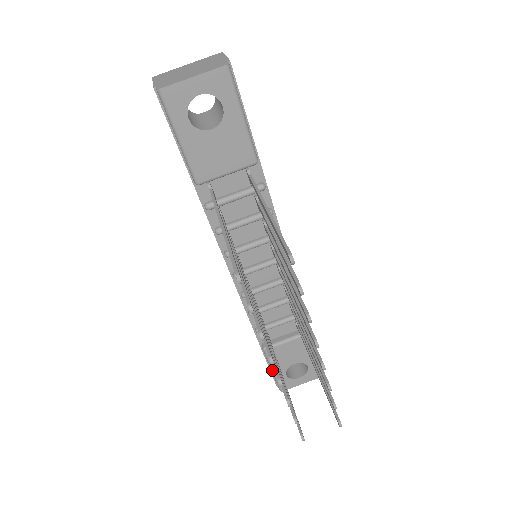
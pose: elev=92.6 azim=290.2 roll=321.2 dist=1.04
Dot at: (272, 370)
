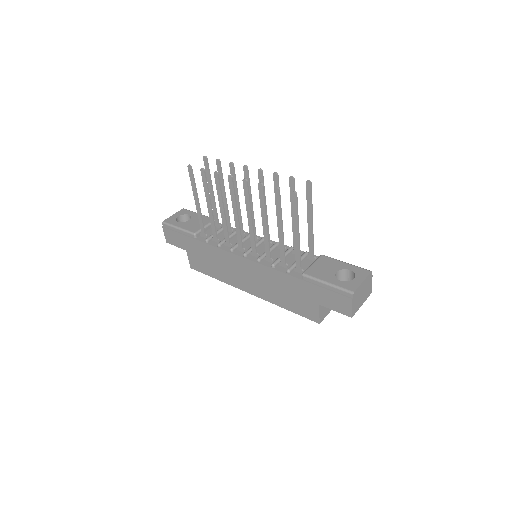
Dot at: (325, 283)
